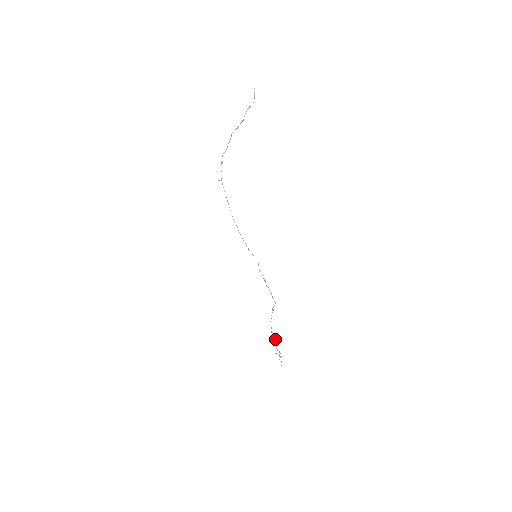
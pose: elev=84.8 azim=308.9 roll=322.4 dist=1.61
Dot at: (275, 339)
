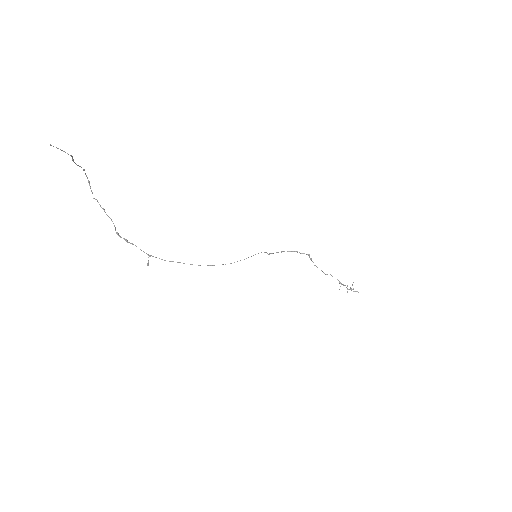
Dot at: occluded
